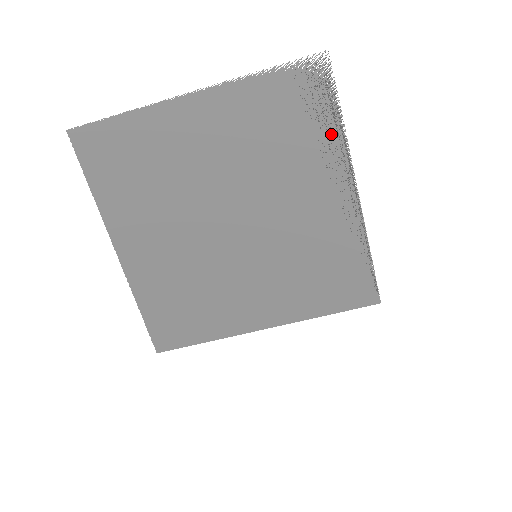
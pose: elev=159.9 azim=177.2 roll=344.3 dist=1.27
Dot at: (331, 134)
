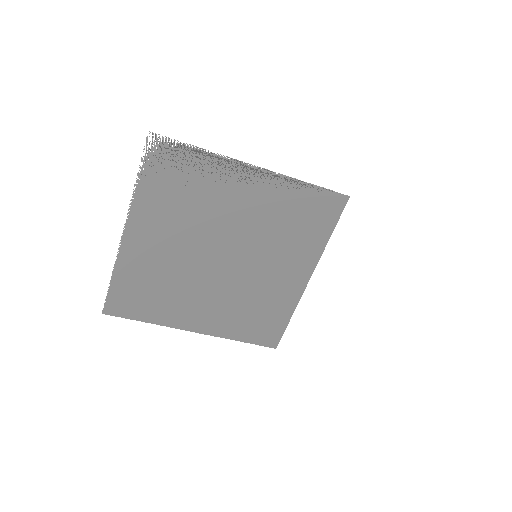
Dot at: (207, 162)
